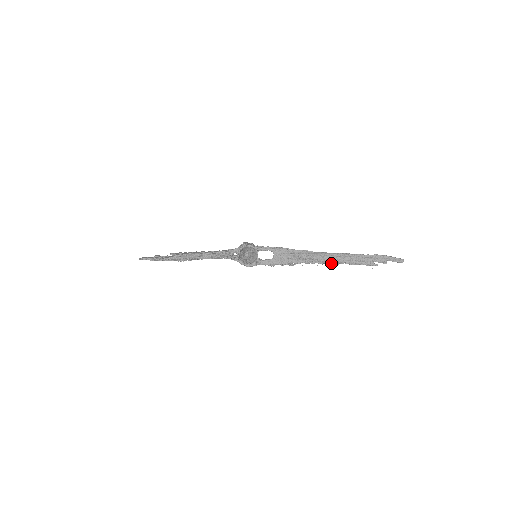
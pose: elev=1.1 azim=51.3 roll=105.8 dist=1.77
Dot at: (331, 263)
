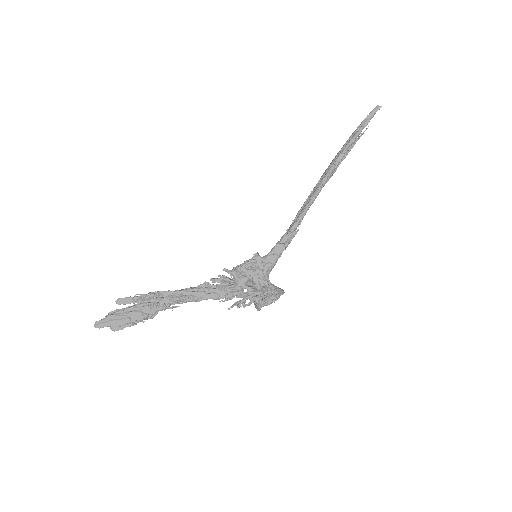
Dot at: (327, 174)
